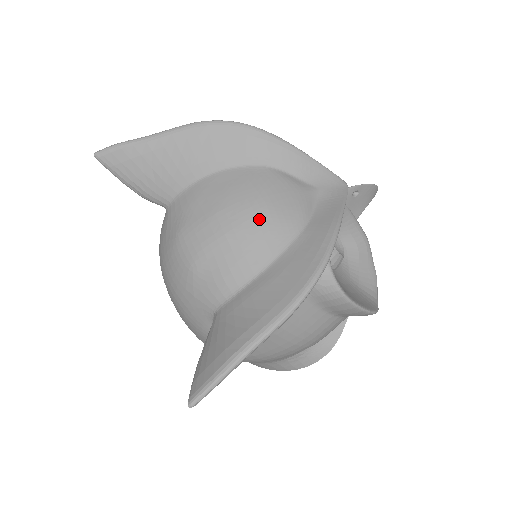
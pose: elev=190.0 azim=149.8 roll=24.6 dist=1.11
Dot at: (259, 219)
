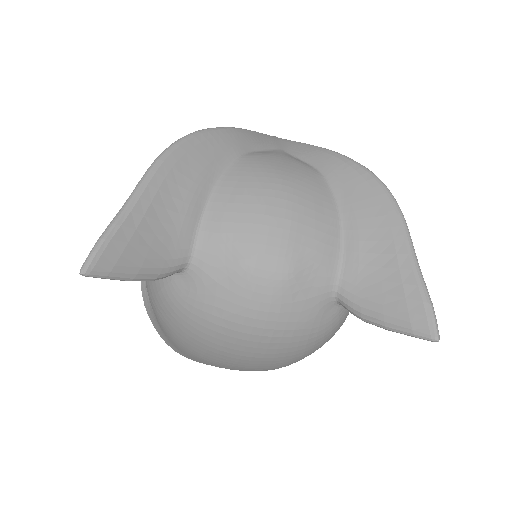
Dot at: (298, 188)
